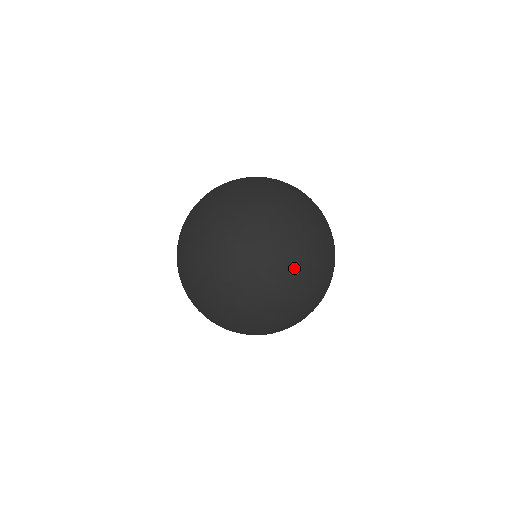
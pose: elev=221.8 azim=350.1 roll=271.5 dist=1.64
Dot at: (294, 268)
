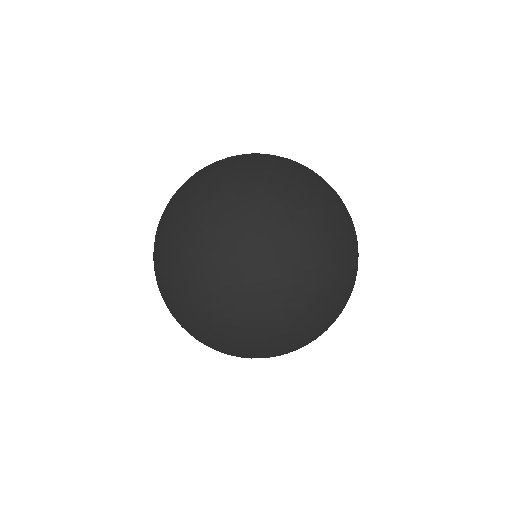
Dot at: (348, 299)
